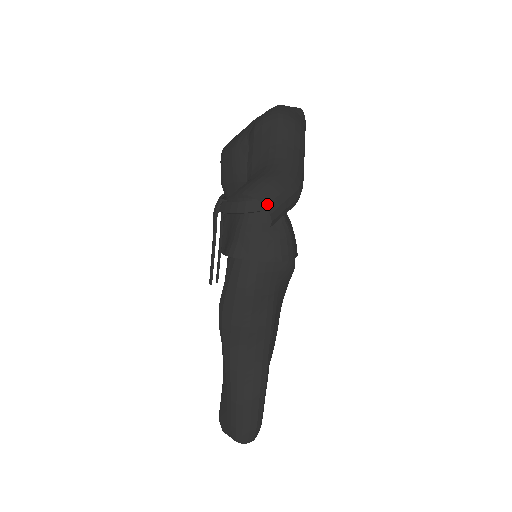
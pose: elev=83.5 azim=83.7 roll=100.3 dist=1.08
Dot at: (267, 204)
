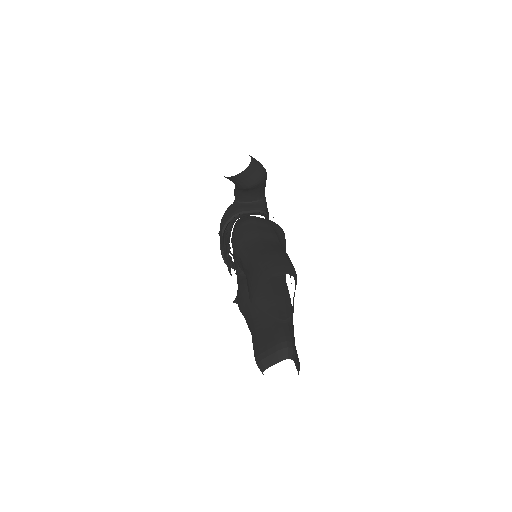
Dot at: occluded
